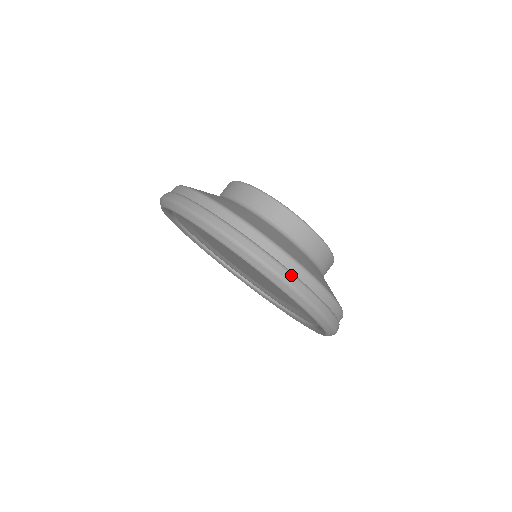
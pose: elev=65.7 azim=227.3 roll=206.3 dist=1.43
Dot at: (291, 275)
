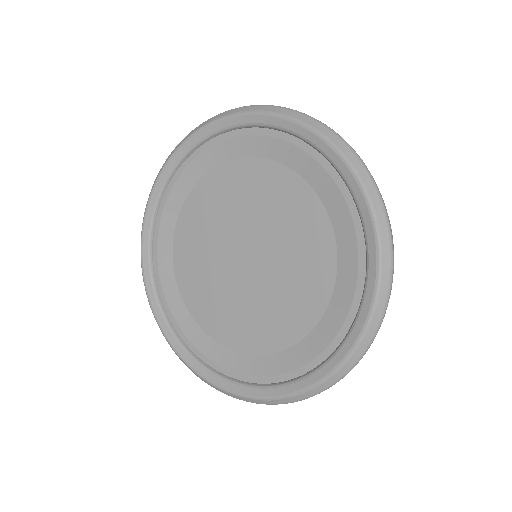
Dot at: (383, 200)
